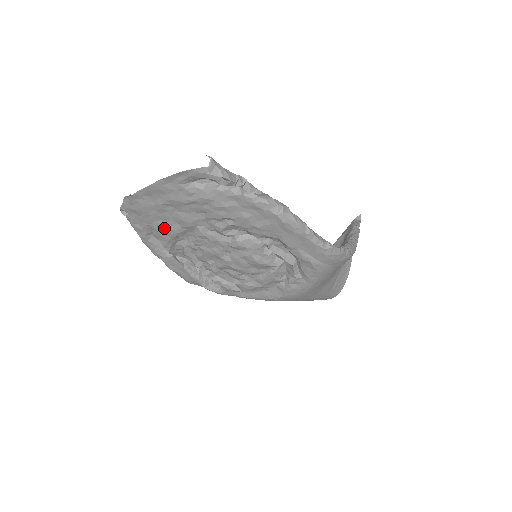
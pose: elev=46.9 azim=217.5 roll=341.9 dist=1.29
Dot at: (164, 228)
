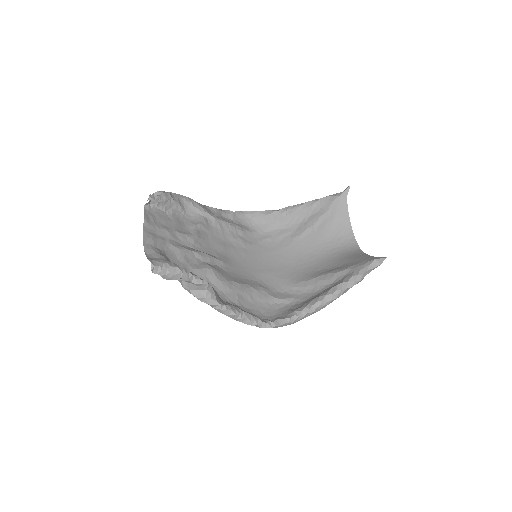
Dot at: (177, 225)
